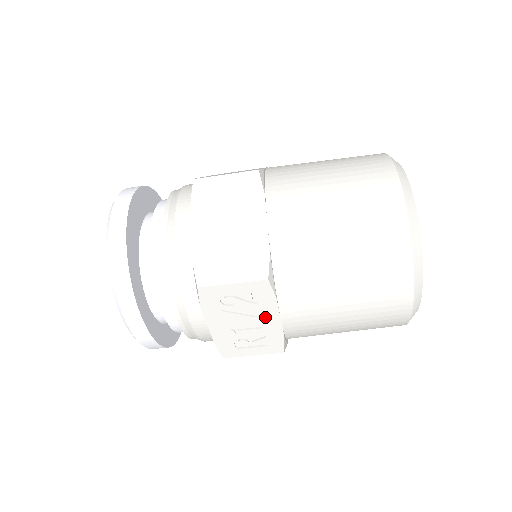
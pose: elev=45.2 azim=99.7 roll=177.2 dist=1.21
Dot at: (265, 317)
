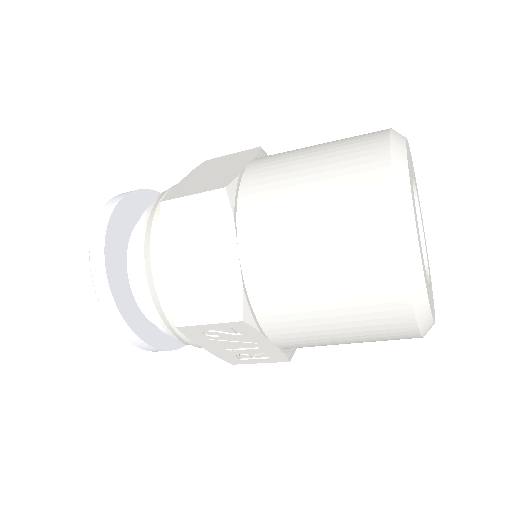
Dot at: (256, 342)
